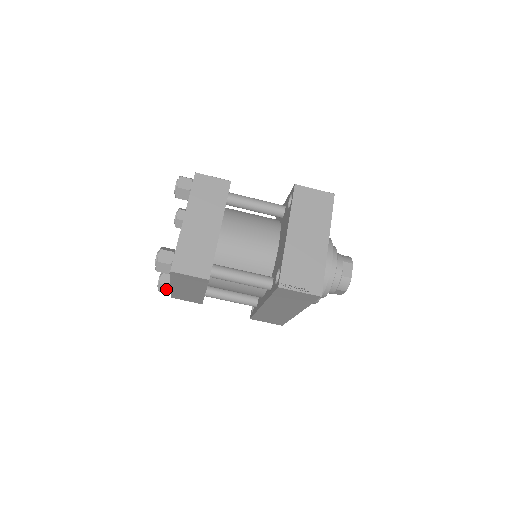
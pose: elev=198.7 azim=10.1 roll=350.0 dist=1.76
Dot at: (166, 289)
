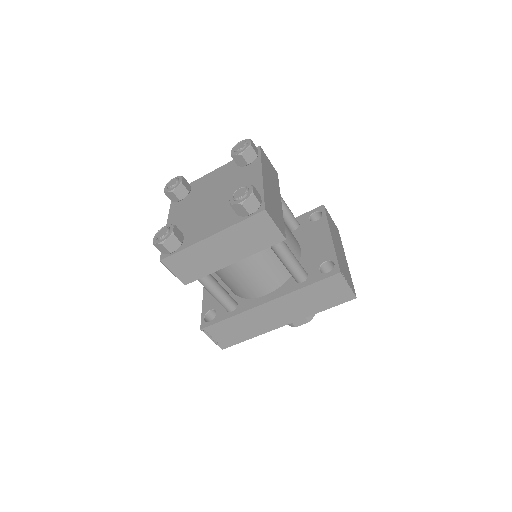
Dot at: (173, 245)
